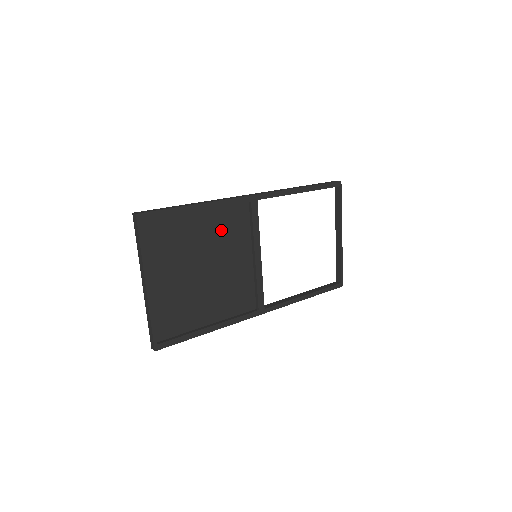
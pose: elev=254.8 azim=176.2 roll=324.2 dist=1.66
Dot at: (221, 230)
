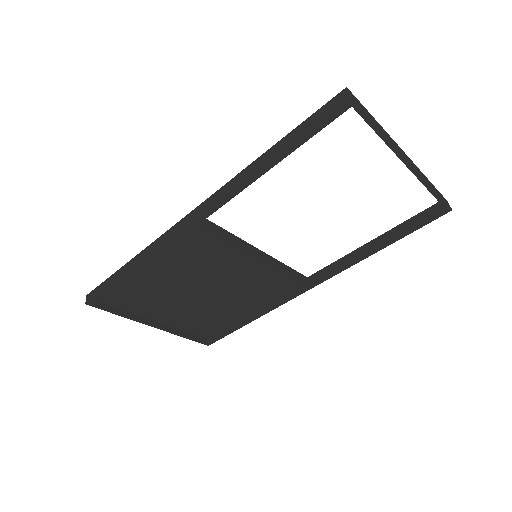
Dot at: (185, 263)
